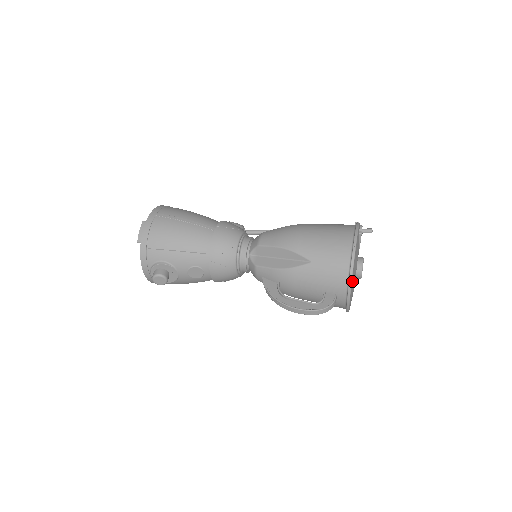
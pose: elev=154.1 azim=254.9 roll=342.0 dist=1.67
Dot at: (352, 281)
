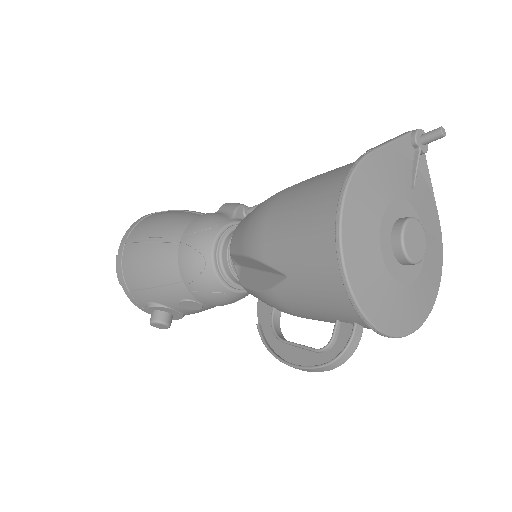
Dot at: (364, 301)
